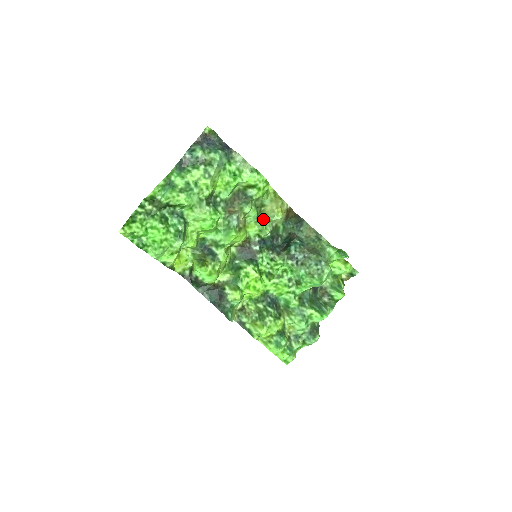
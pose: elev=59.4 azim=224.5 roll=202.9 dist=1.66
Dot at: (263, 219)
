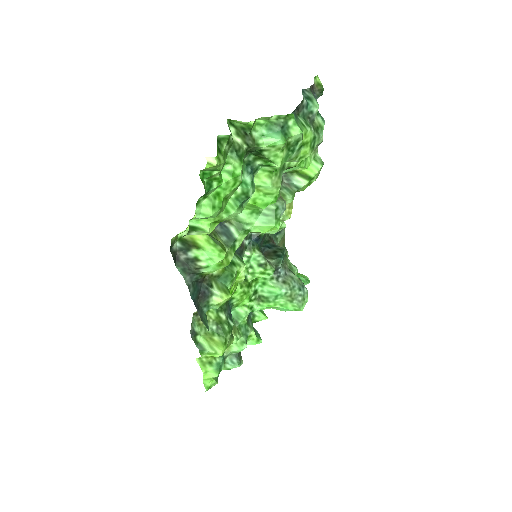
Dot at: occluded
